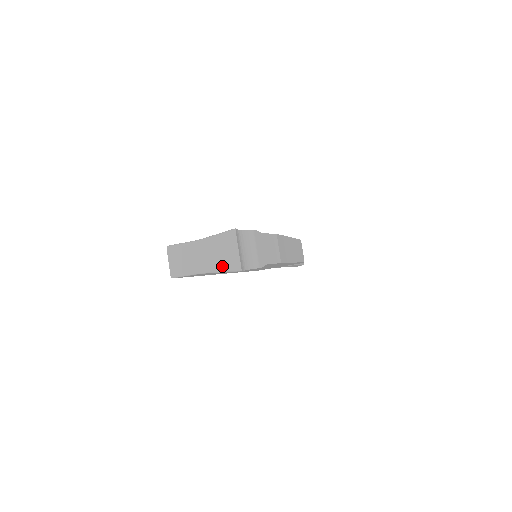
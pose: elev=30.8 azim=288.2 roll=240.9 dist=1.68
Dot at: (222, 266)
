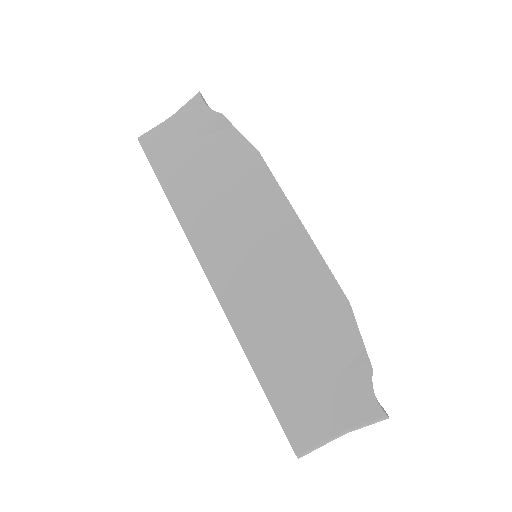
Dot at: occluded
